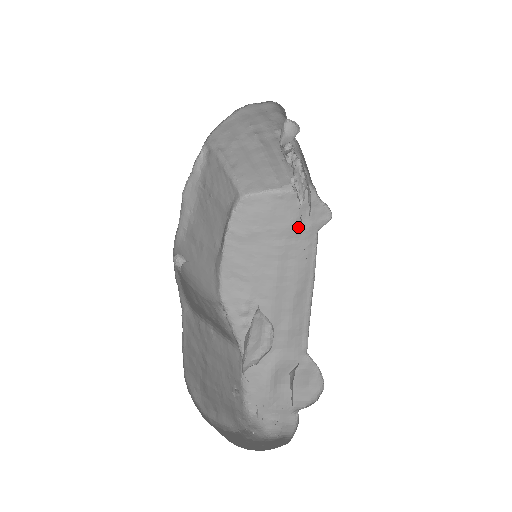
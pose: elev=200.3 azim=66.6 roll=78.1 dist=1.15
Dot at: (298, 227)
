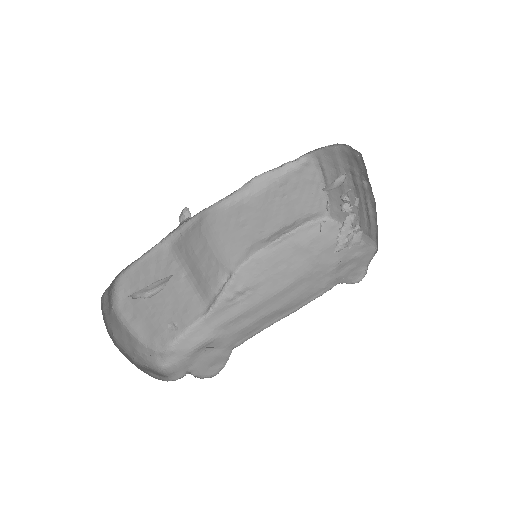
Dot at: (335, 270)
